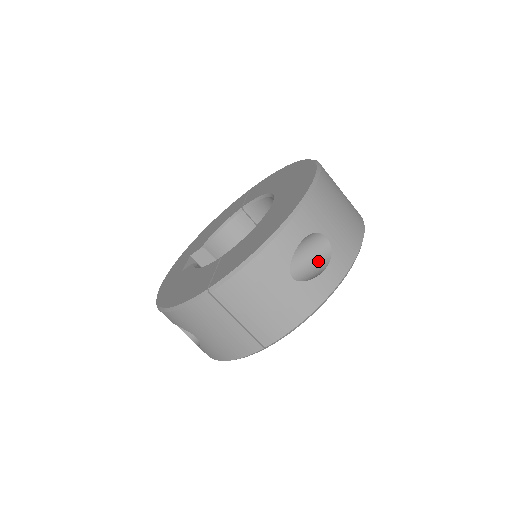
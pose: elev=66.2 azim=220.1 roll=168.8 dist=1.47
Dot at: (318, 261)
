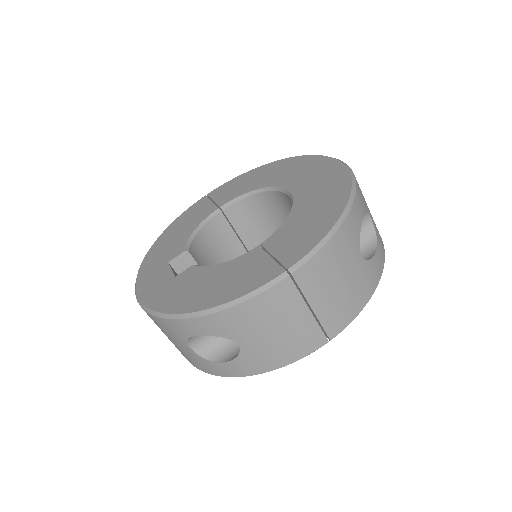
Dot at: (363, 243)
